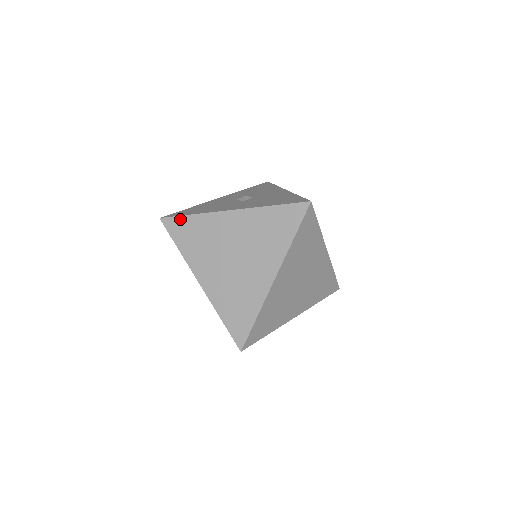
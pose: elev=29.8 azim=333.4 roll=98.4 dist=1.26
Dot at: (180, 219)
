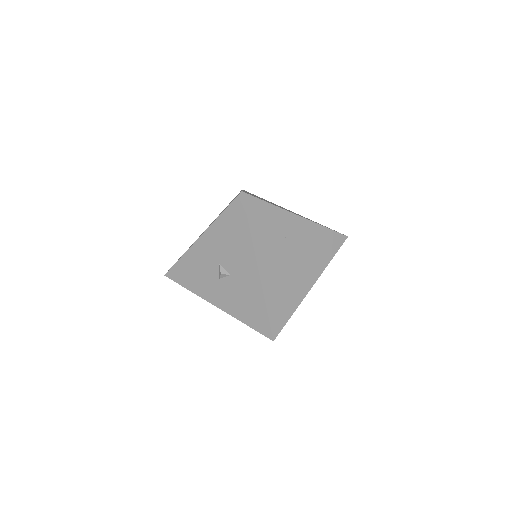
Dot at: occluded
